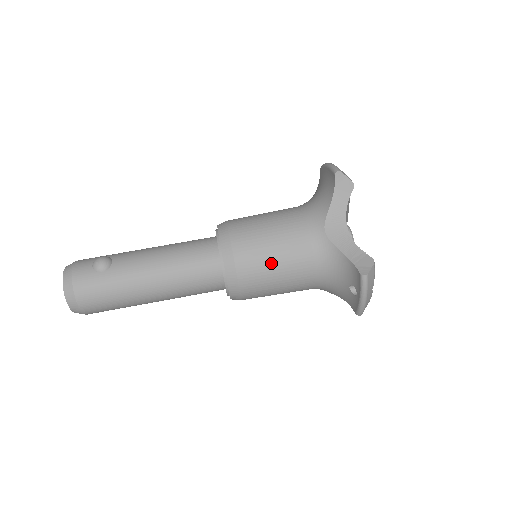
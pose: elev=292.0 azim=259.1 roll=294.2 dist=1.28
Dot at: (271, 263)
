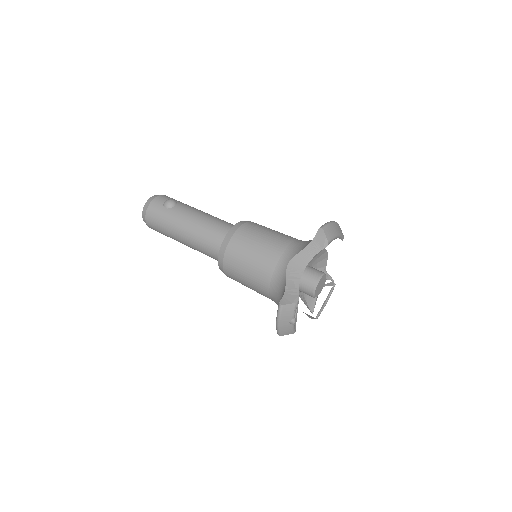
Dot at: (246, 262)
